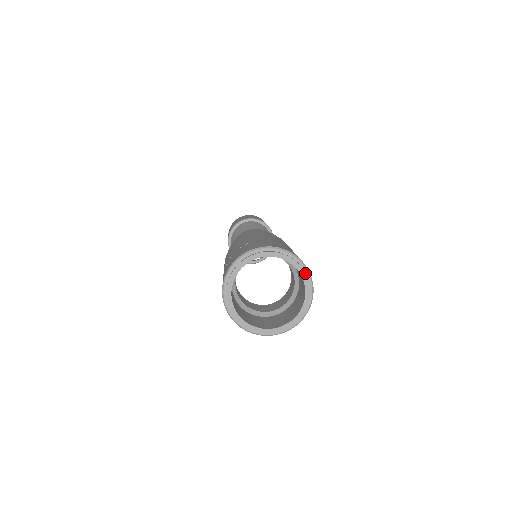
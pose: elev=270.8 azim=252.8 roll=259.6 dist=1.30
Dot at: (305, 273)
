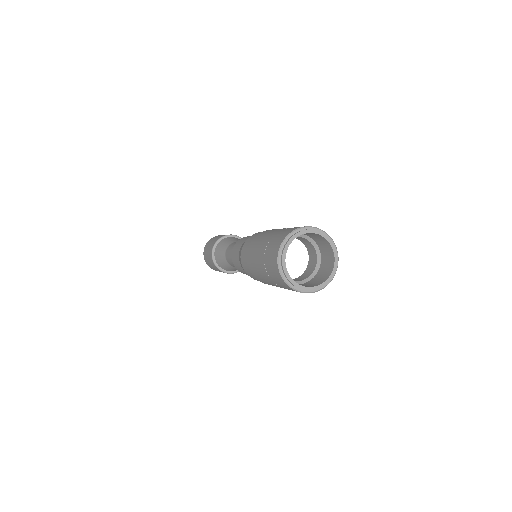
Dot at: (315, 230)
